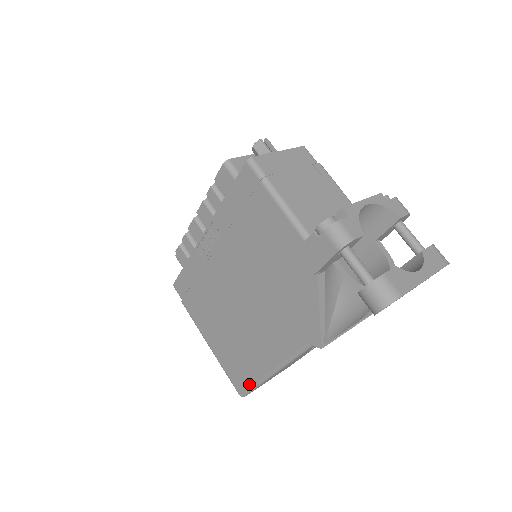
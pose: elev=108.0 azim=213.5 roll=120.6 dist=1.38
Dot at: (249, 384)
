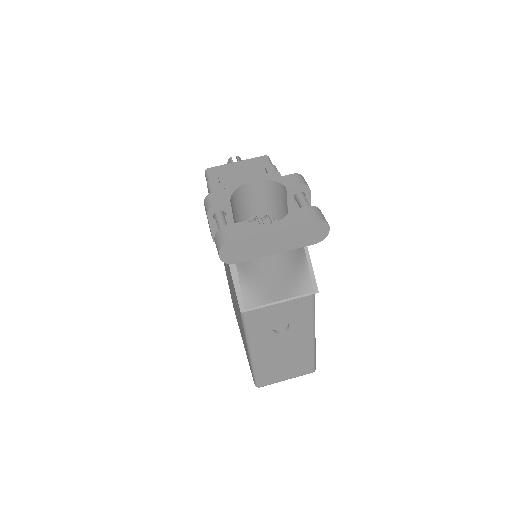
Dot at: (251, 370)
